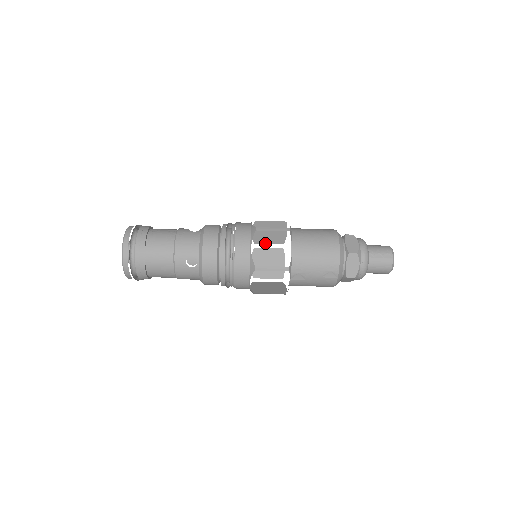
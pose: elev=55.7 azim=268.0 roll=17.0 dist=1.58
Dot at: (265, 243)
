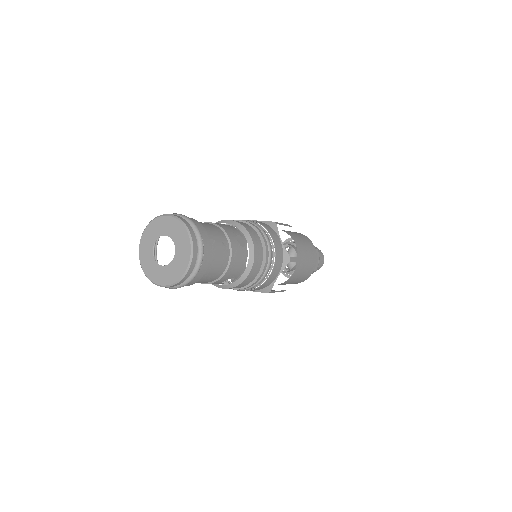
Dot at: occluded
